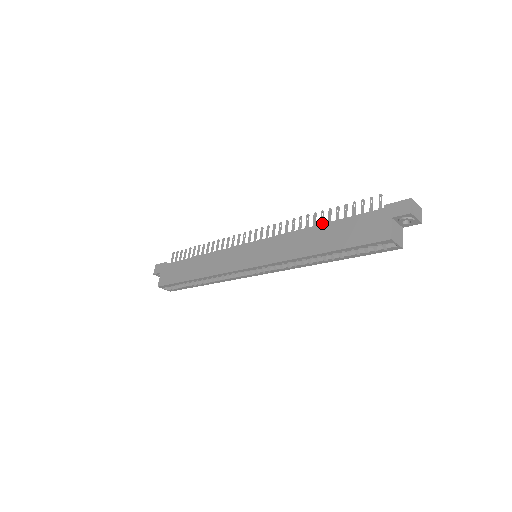
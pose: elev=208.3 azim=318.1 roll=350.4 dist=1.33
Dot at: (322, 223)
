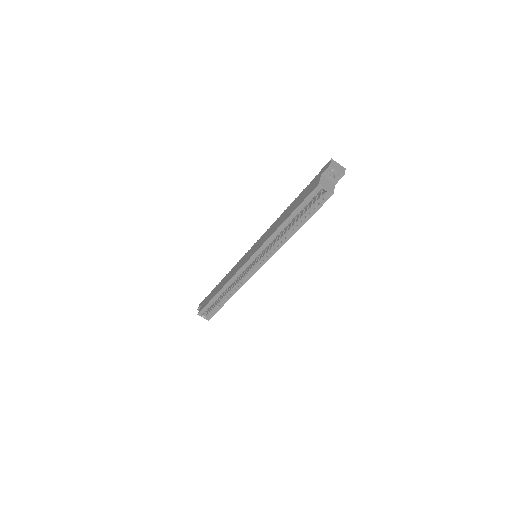
Dot at: occluded
